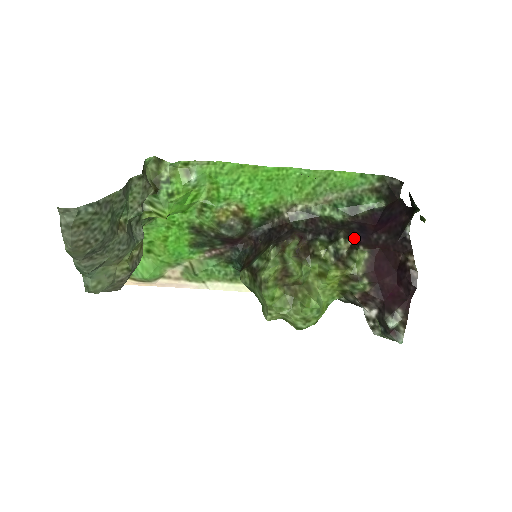
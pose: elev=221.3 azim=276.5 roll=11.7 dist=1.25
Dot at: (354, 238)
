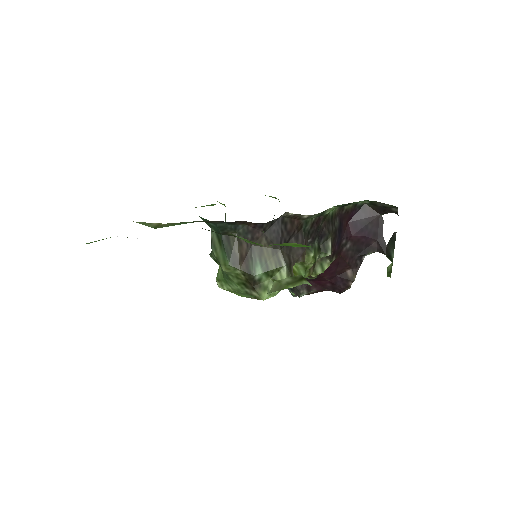
Dot at: (334, 247)
